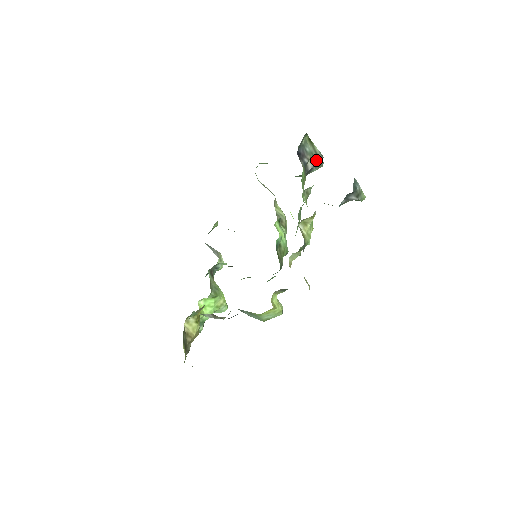
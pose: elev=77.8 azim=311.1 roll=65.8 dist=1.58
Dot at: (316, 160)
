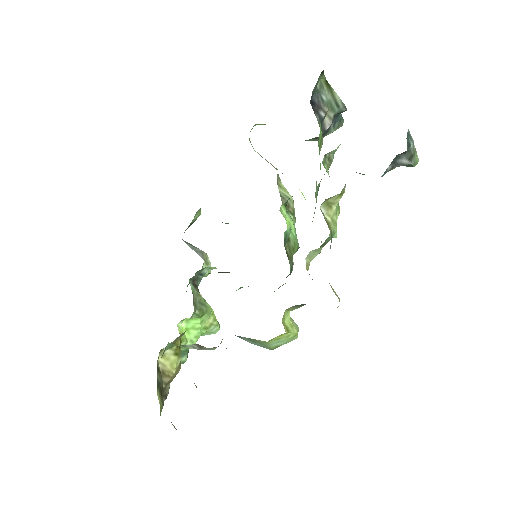
Dot at: (336, 114)
